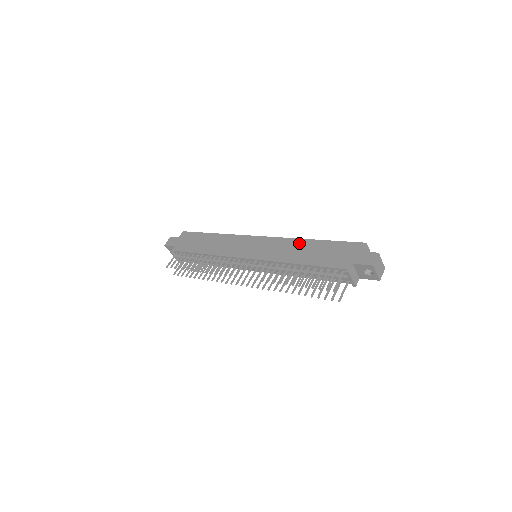
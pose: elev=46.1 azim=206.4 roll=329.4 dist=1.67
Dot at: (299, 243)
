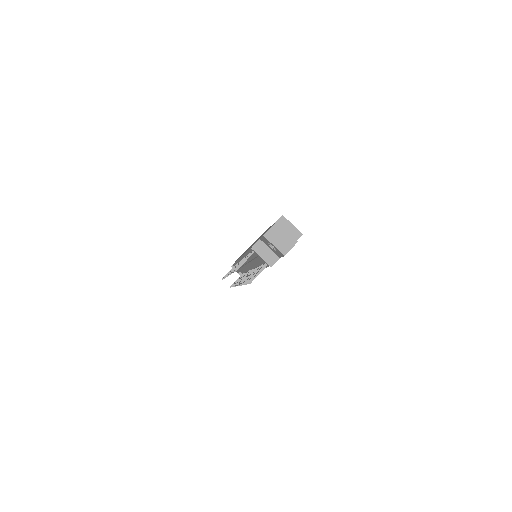
Dot at: occluded
